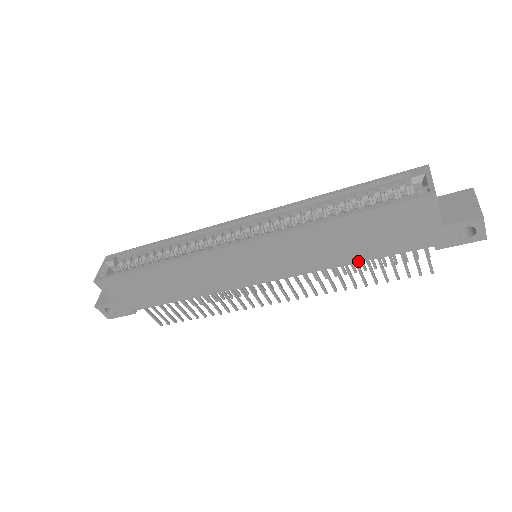
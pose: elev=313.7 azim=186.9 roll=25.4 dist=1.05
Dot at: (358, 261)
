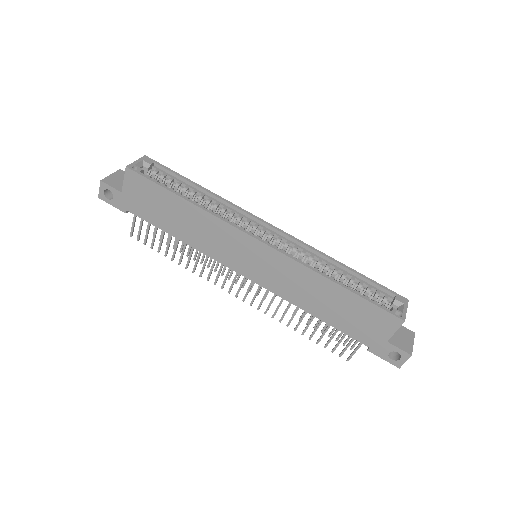
Dot at: (319, 317)
